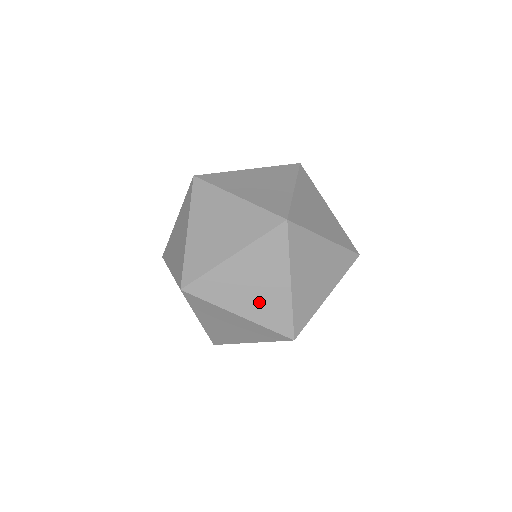
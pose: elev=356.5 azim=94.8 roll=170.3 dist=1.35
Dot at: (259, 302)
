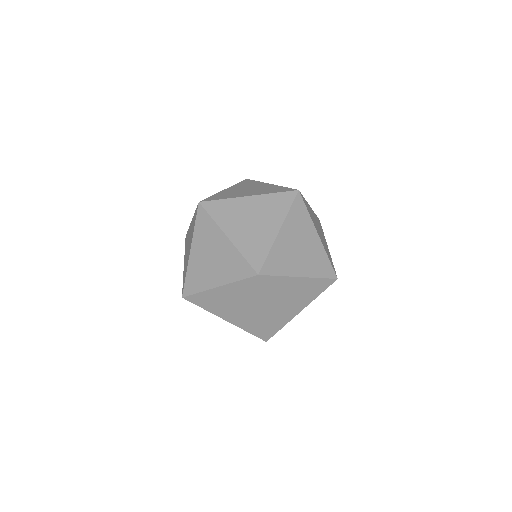
Dot at: (239, 316)
